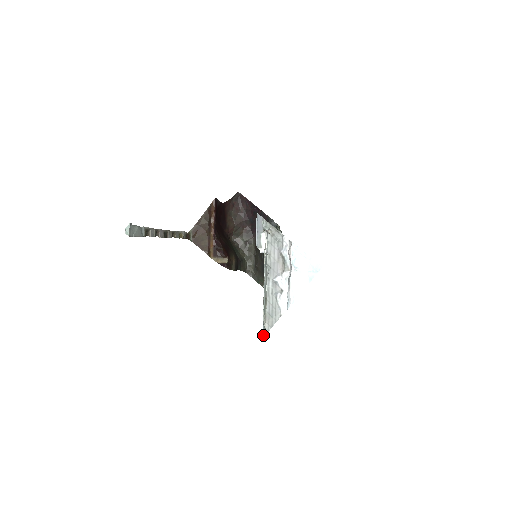
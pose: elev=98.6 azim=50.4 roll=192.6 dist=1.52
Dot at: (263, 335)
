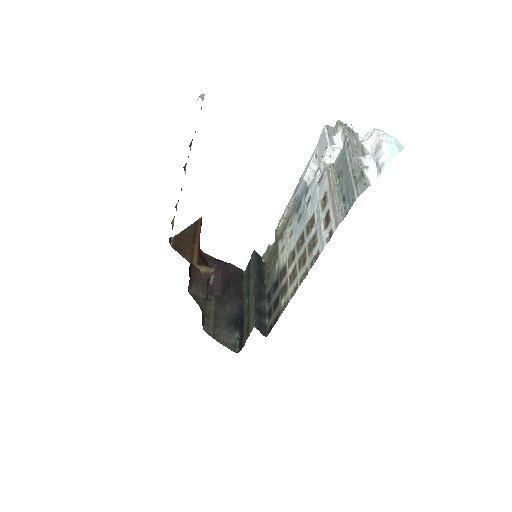
Dot at: (356, 197)
